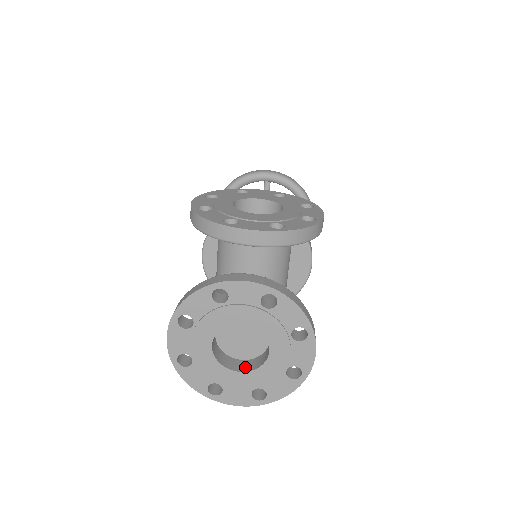
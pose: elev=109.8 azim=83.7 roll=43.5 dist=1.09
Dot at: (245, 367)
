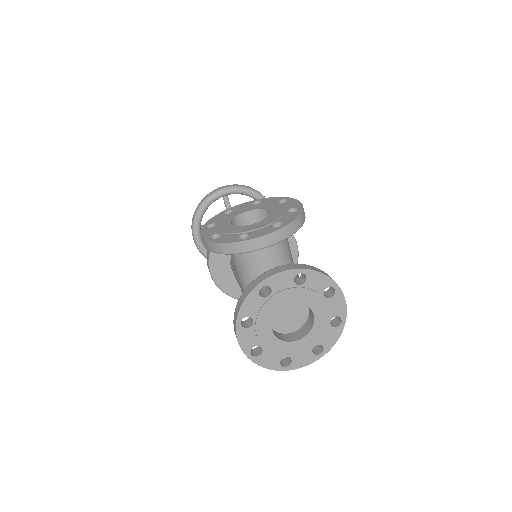
Dot at: (300, 335)
